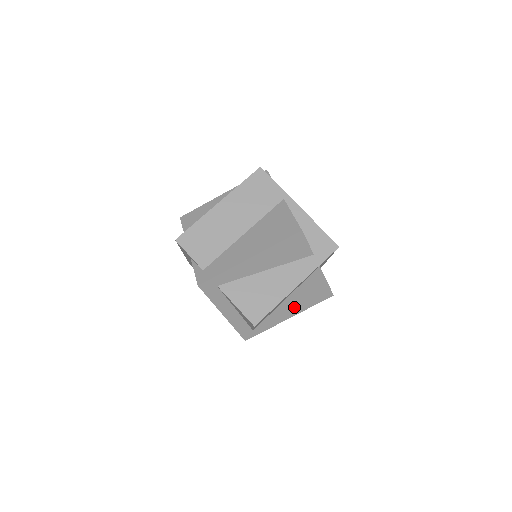
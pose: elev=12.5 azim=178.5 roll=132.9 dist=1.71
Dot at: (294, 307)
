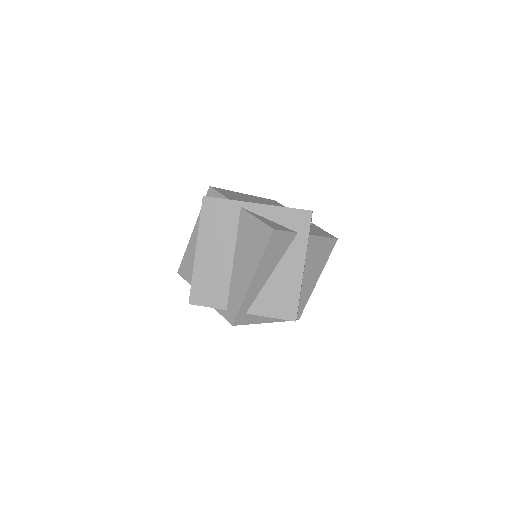
Dot at: (315, 272)
